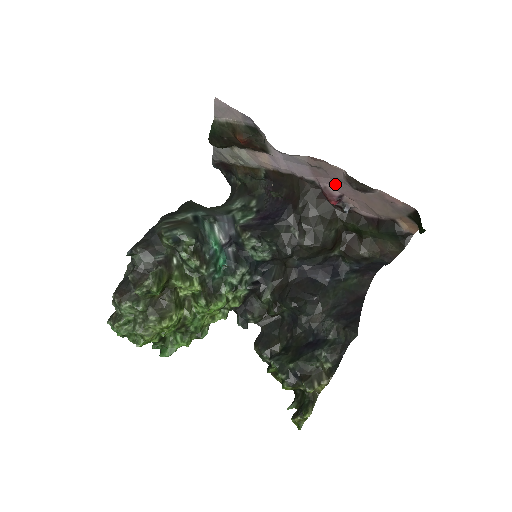
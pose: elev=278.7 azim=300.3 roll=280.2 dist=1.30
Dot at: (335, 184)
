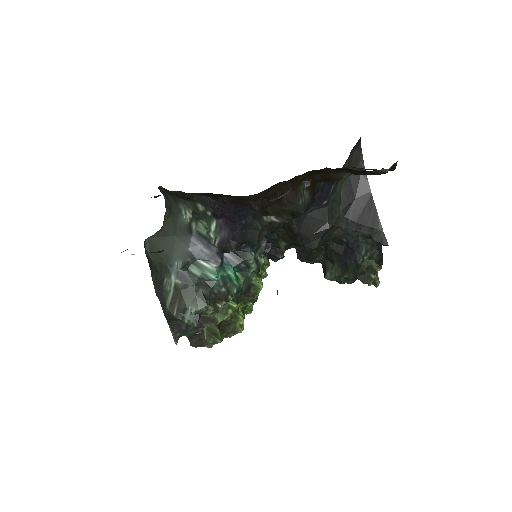
Dot at: occluded
